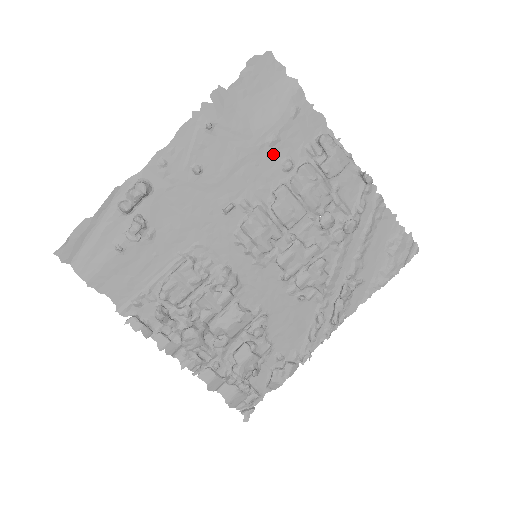
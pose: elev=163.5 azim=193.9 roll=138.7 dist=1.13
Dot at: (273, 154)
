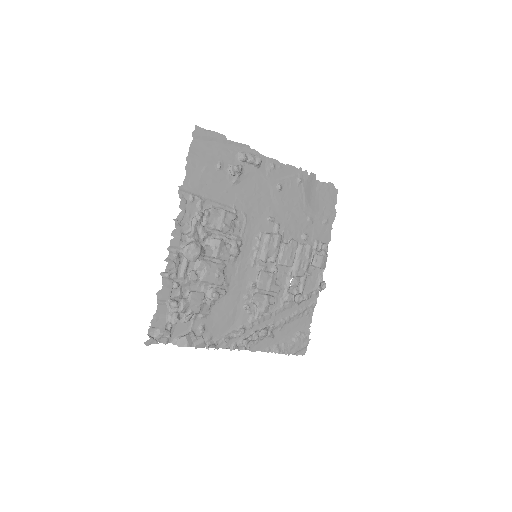
Dot at: (305, 225)
